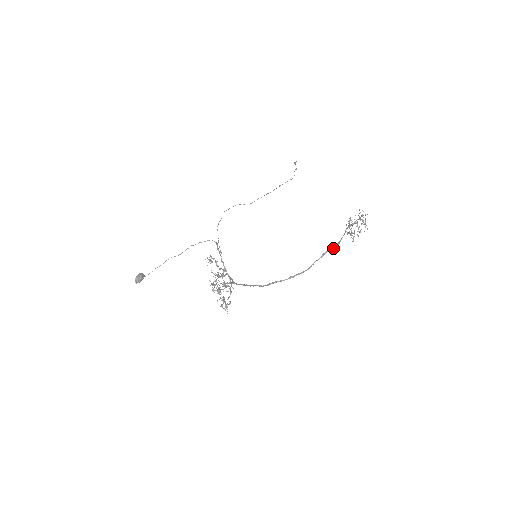
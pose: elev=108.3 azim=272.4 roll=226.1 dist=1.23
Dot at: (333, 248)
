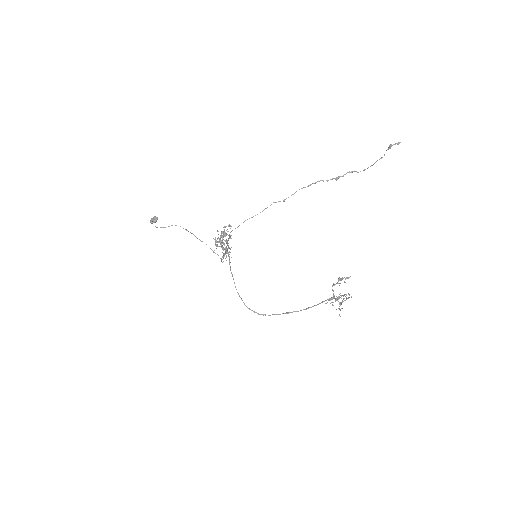
Dot at: occluded
